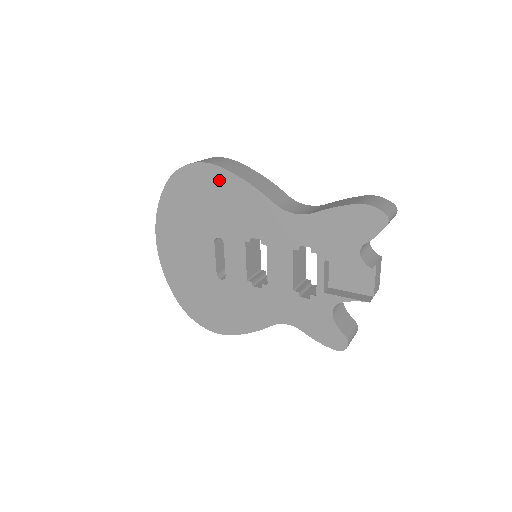
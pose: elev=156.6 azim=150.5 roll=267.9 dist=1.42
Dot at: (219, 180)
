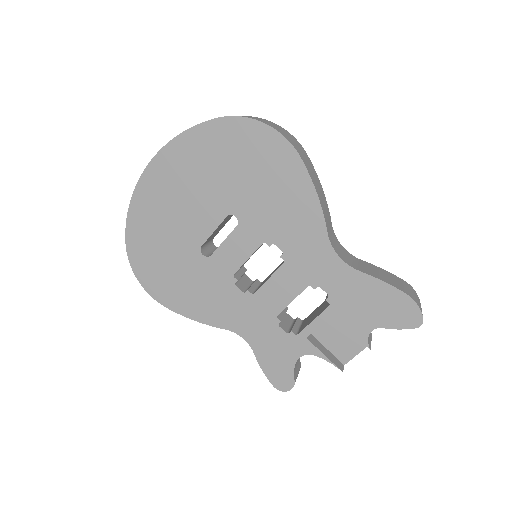
Dot at: (287, 167)
